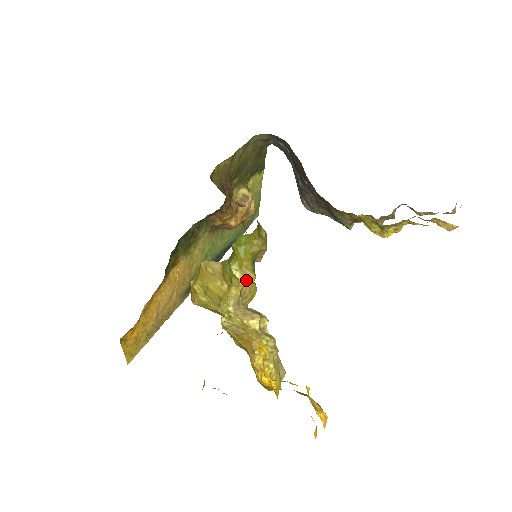
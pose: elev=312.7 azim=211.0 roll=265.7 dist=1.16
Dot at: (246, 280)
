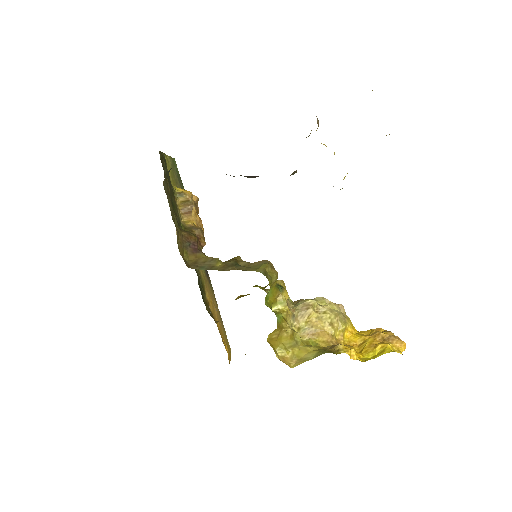
Dot at: (286, 302)
